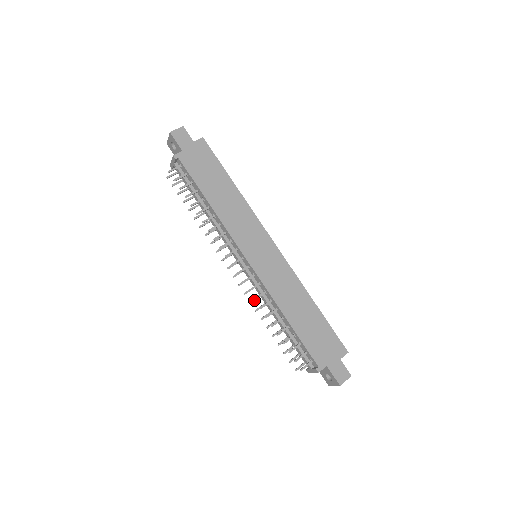
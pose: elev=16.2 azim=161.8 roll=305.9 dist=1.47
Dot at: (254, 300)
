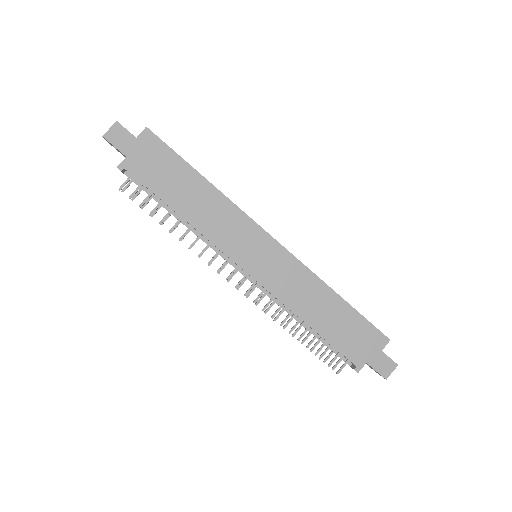
Dot at: (265, 313)
